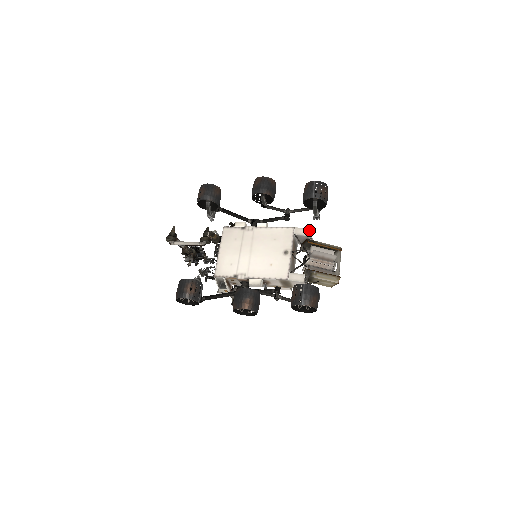
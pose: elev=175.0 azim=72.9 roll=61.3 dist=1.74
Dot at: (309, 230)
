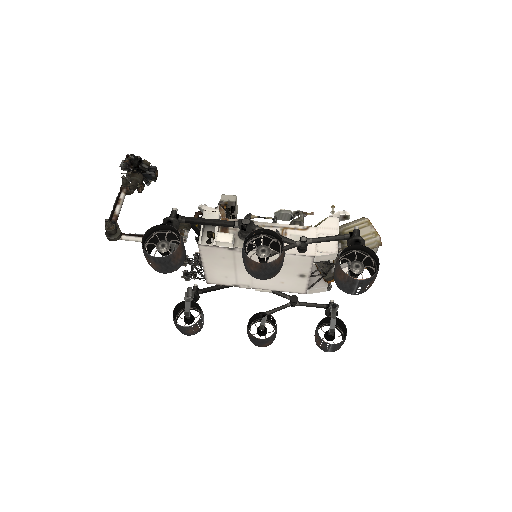
Dot at: (337, 254)
